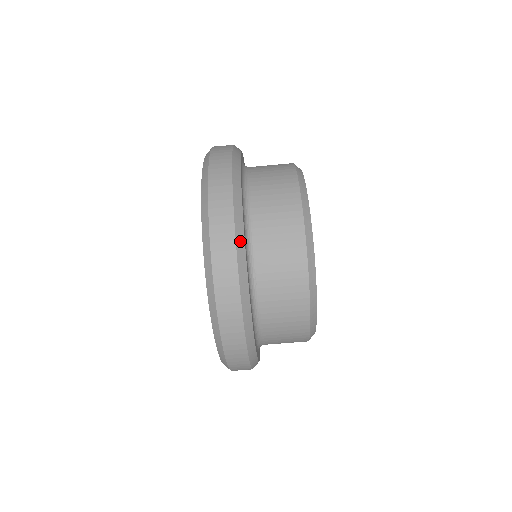
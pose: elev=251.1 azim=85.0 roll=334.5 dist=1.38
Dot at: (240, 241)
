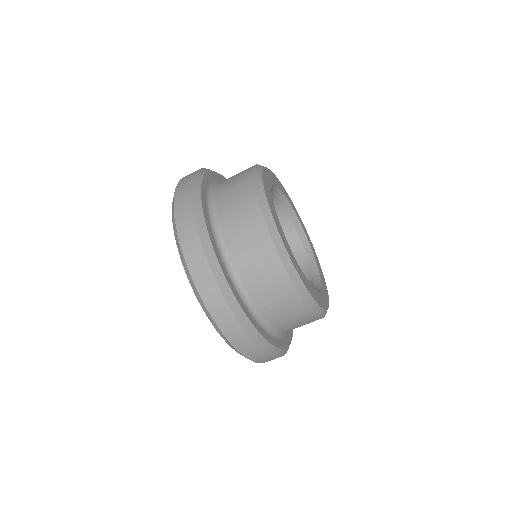
Dot at: (221, 280)
